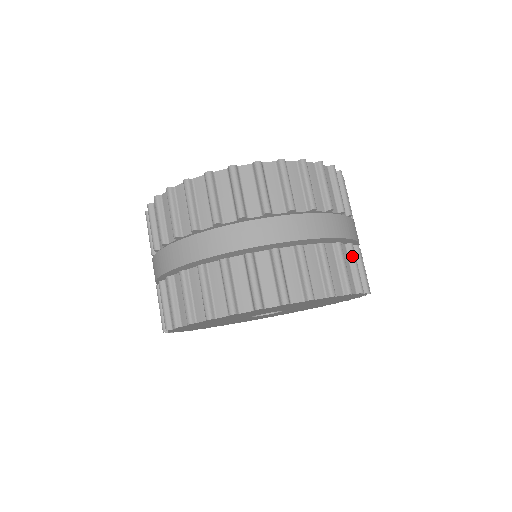
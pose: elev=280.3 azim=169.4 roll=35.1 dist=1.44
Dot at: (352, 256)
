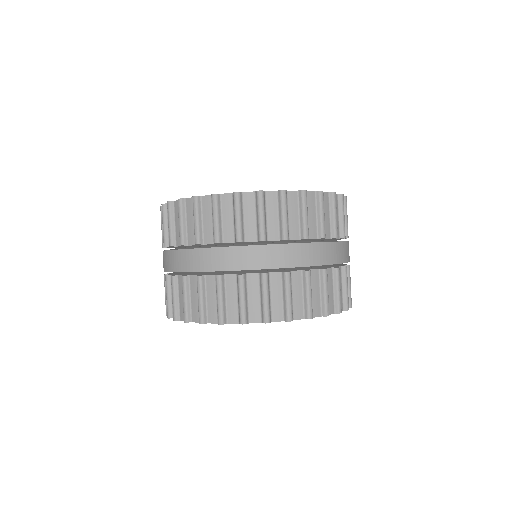
Dot at: occluded
